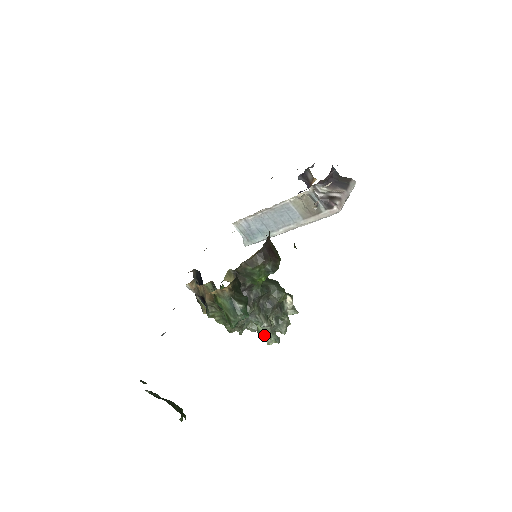
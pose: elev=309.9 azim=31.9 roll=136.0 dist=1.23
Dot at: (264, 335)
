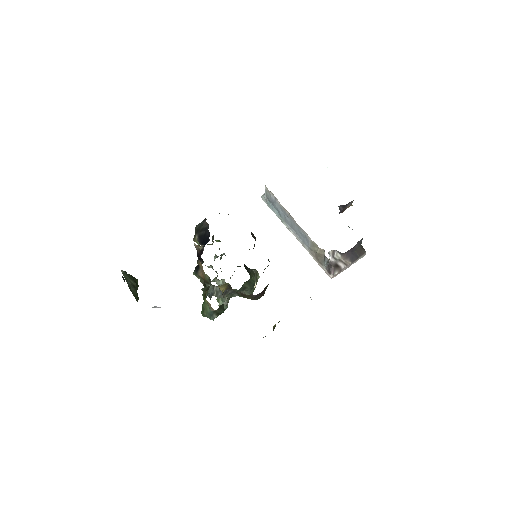
Dot at: (220, 304)
